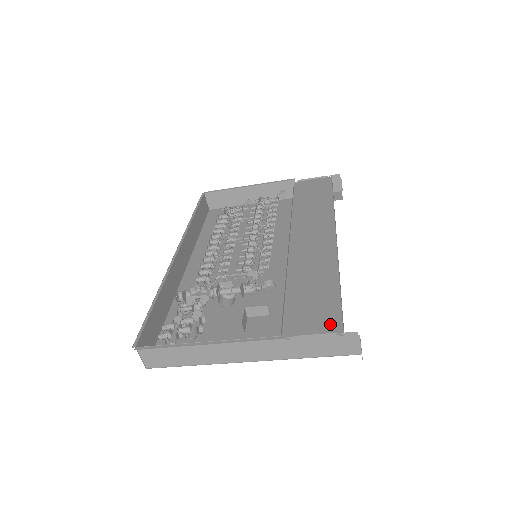
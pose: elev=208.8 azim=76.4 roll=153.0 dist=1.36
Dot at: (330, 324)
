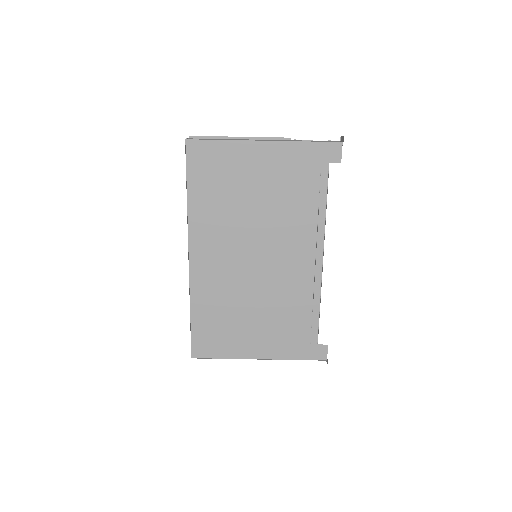
Dot at: occluded
